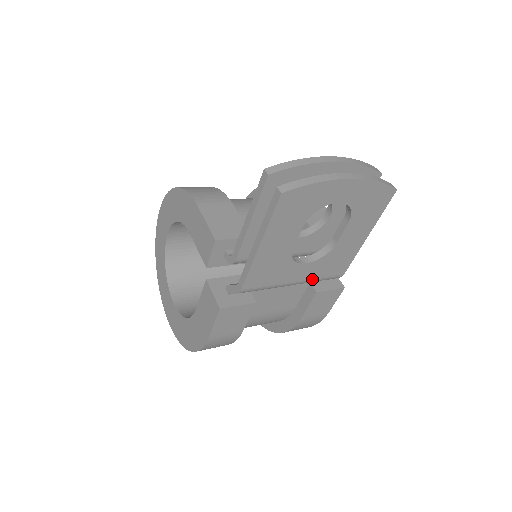
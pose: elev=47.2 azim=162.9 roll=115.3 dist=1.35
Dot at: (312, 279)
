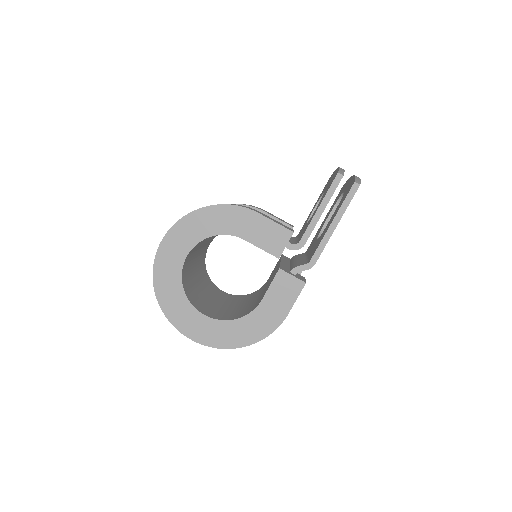
Dot at: occluded
